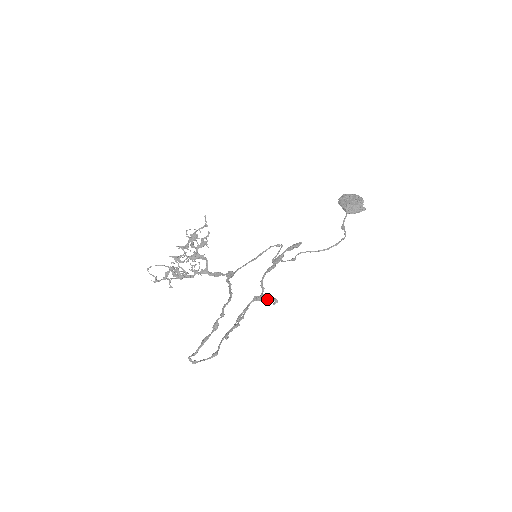
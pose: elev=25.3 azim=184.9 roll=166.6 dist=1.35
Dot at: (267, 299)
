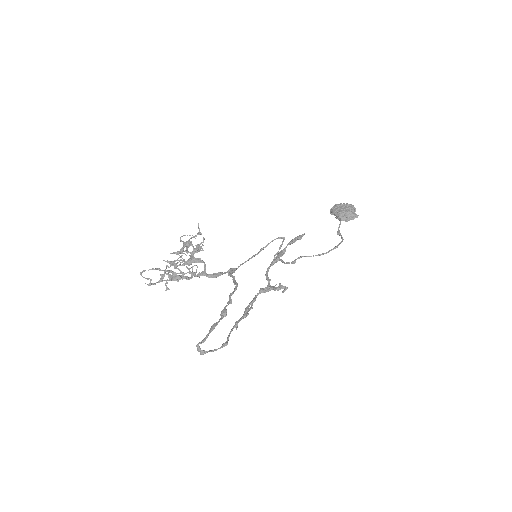
Dot at: (275, 288)
